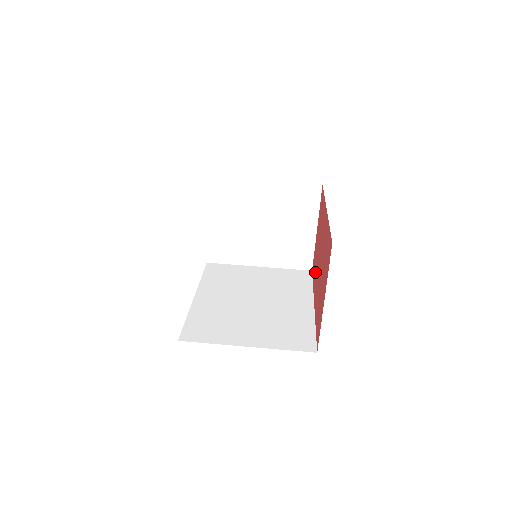
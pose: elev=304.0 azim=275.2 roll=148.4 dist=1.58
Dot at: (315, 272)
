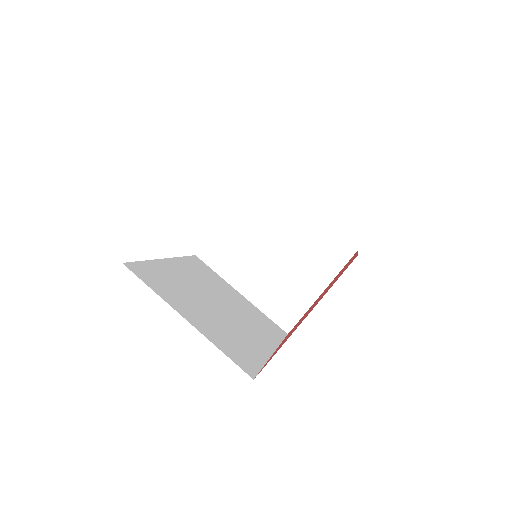
Dot at: occluded
